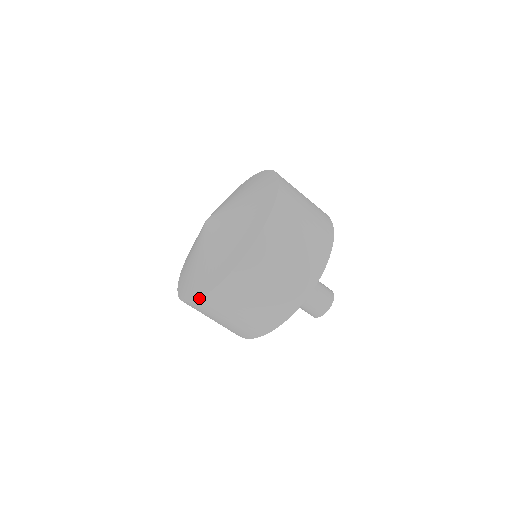
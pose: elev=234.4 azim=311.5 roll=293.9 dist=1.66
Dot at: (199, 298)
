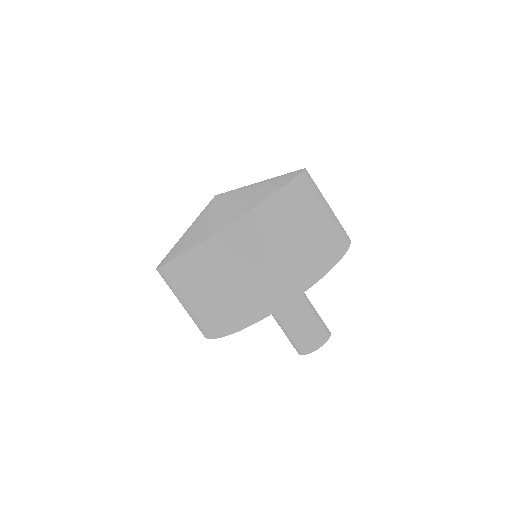
Dot at: (175, 258)
